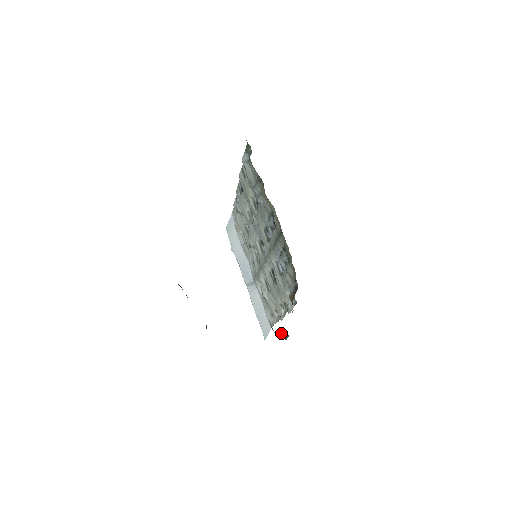
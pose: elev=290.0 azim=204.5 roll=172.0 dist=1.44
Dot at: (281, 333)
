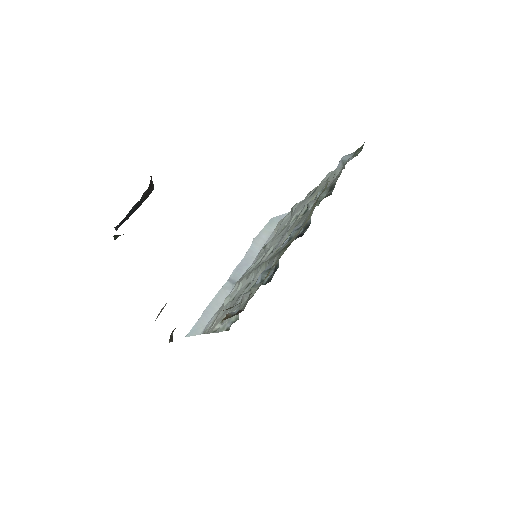
Dot at: (172, 331)
